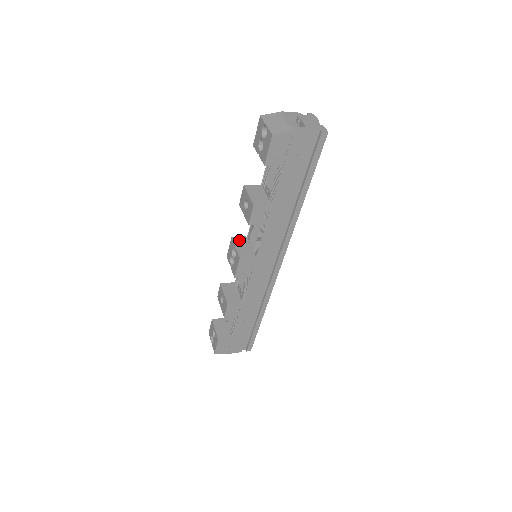
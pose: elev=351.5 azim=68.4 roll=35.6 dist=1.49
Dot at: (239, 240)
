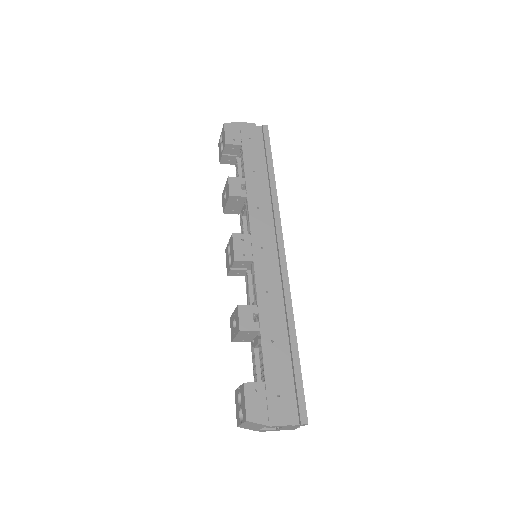
Dot at: occluded
